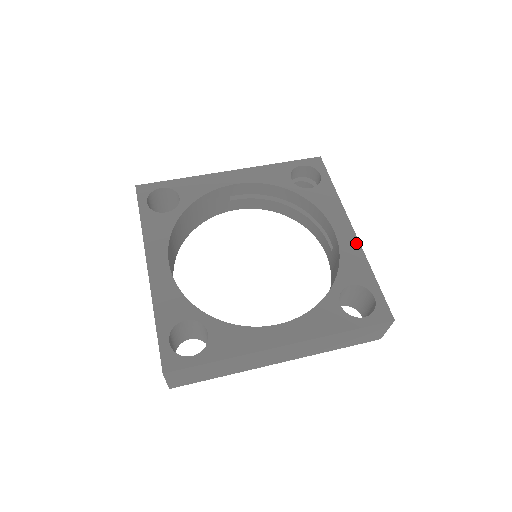
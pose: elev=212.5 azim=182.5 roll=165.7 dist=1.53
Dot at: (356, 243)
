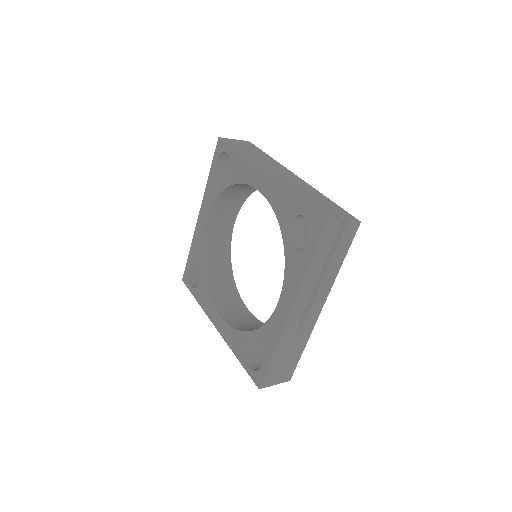
Dot at: (281, 326)
